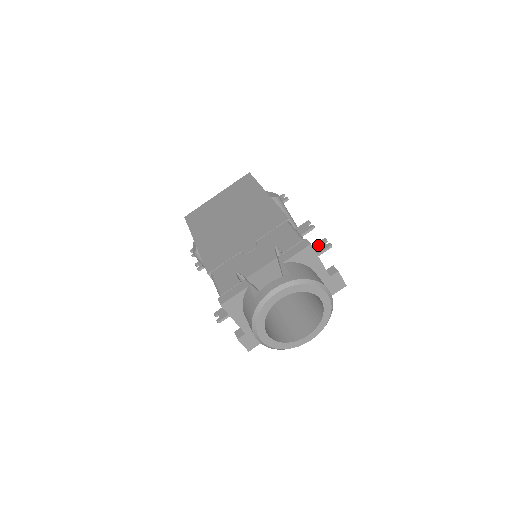
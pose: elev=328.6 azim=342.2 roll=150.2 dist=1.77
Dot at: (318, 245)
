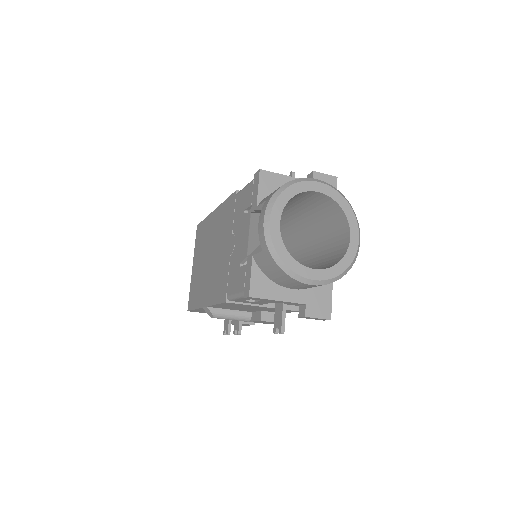
Dot at: occluded
